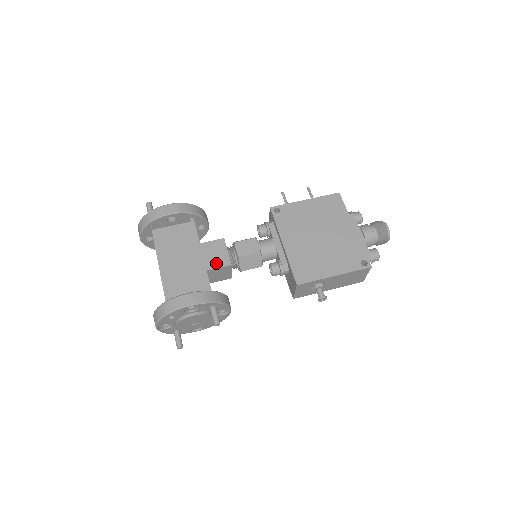
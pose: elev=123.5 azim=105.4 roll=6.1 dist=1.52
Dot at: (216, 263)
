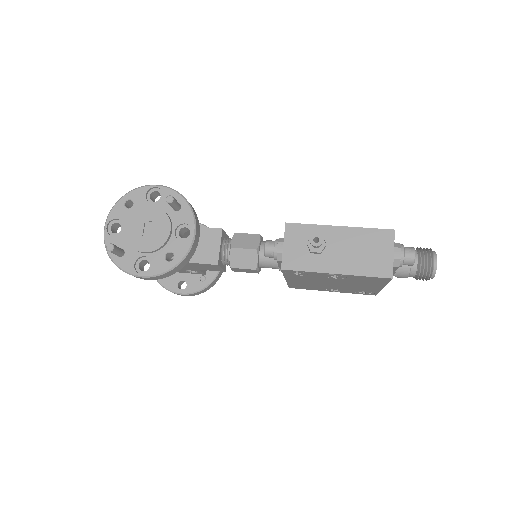
Dot at: occluded
